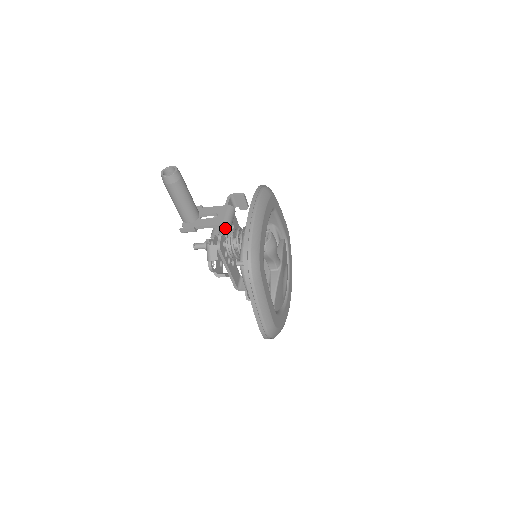
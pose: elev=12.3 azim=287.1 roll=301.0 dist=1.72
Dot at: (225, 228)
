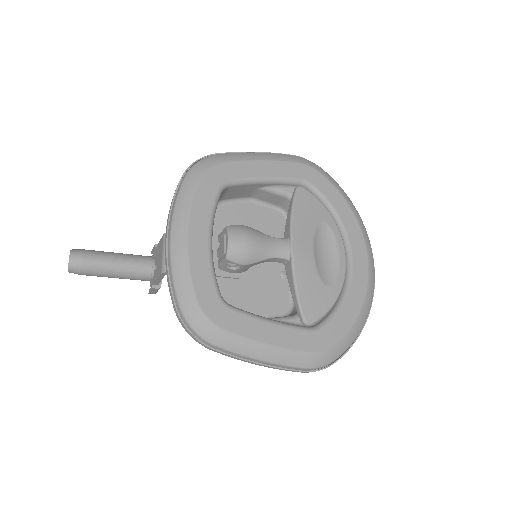
Dot at: occluded
